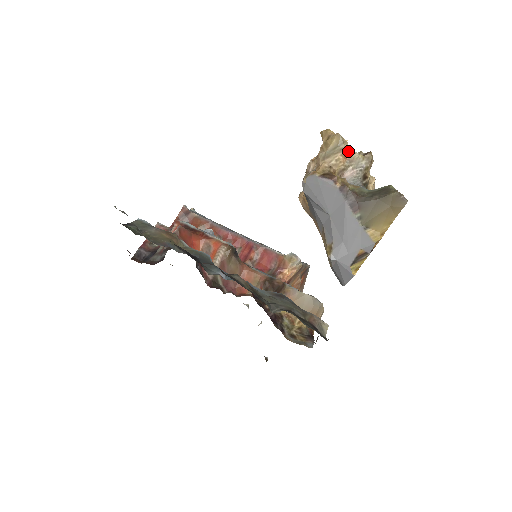
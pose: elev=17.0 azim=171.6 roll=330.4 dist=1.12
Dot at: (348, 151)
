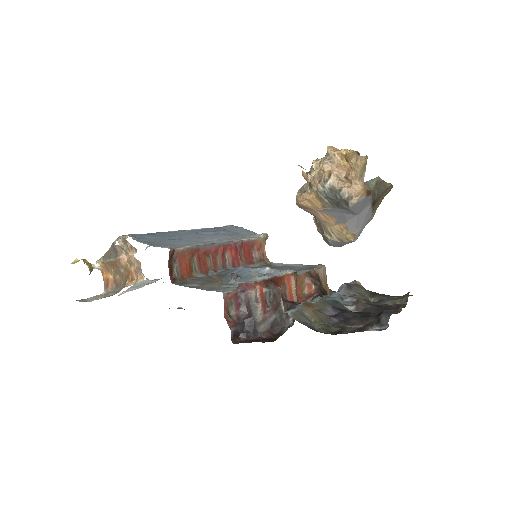
Dot at: occluded
